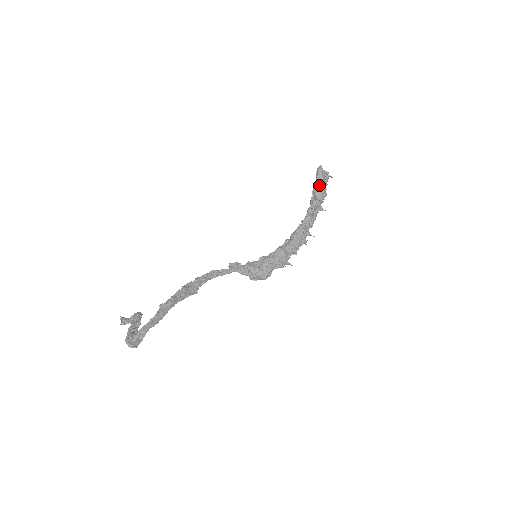
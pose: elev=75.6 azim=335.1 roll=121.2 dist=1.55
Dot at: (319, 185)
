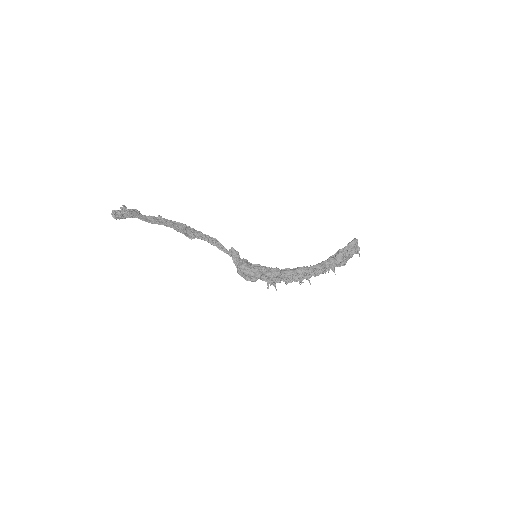
Dot at: (346, 251)
